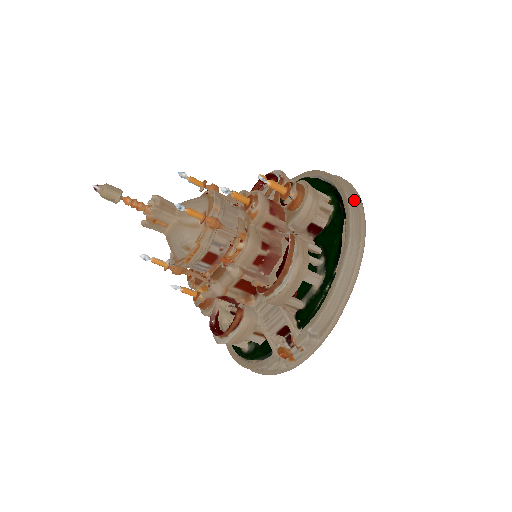
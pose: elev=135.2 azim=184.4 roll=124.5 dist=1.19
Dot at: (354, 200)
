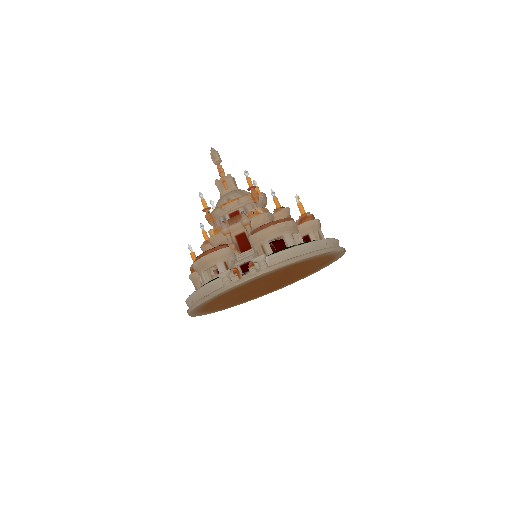
Dot at: occluded
